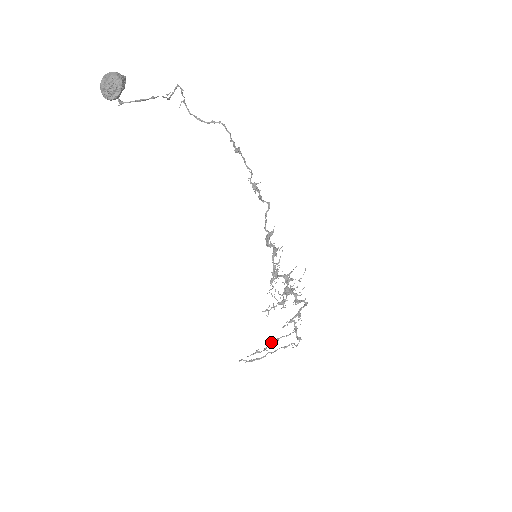
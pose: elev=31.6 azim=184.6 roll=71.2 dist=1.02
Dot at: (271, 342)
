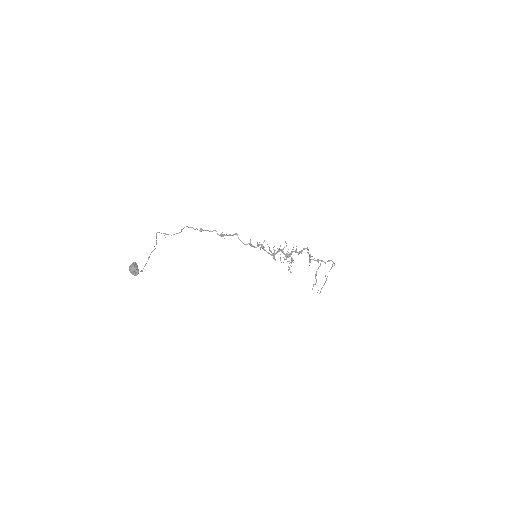
Dot at: (315, 276)
